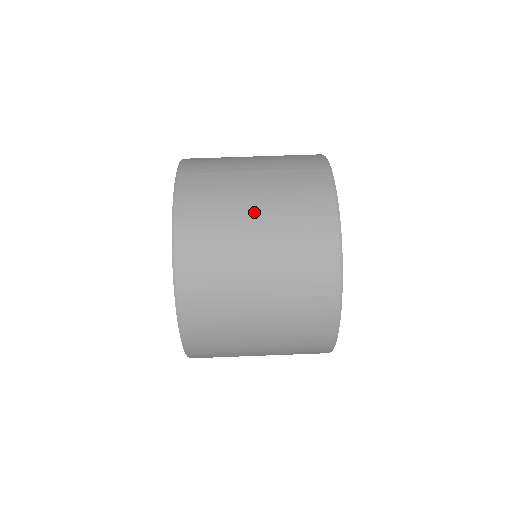
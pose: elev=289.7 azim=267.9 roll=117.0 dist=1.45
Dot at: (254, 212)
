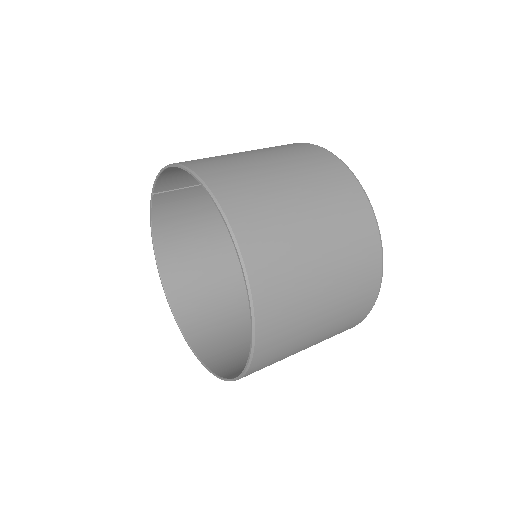
Dot at: occluded
